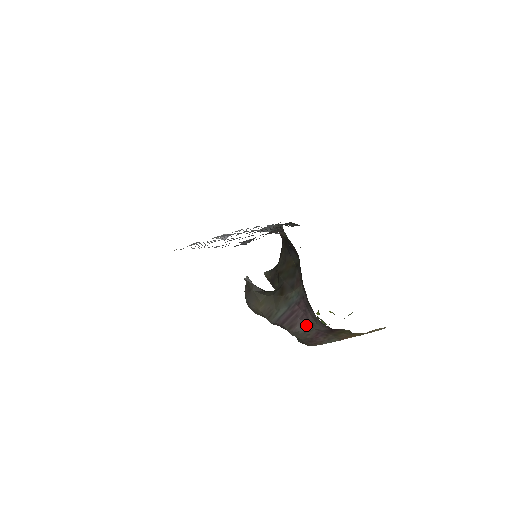
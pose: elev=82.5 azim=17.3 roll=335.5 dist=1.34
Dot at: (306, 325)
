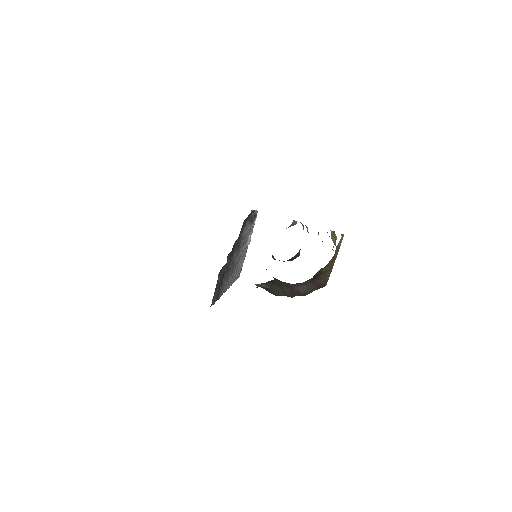
Dot at: (302, 287)
